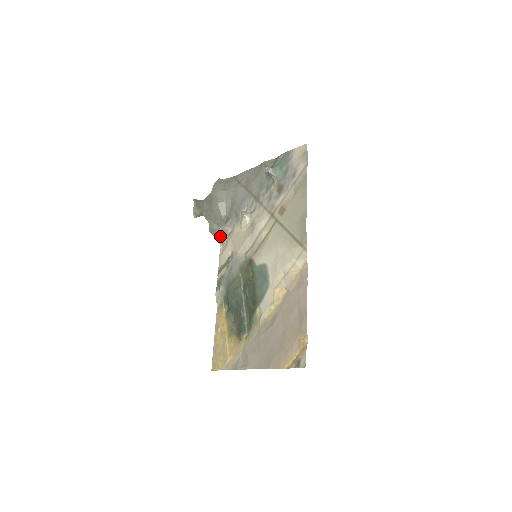
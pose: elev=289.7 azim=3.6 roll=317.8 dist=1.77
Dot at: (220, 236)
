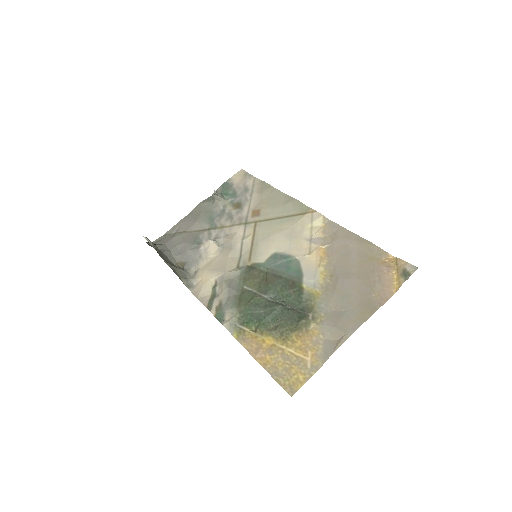
Dot at: (185, 279)
